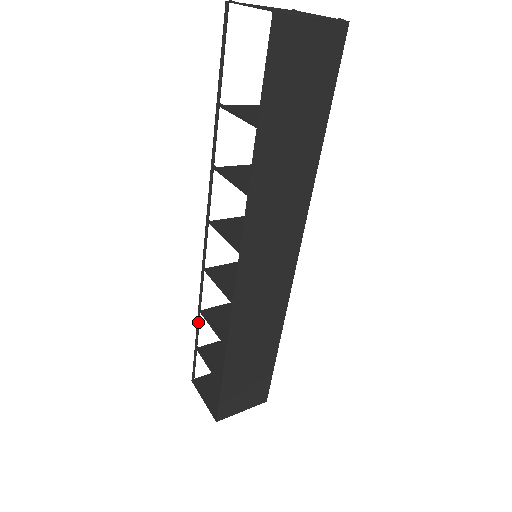
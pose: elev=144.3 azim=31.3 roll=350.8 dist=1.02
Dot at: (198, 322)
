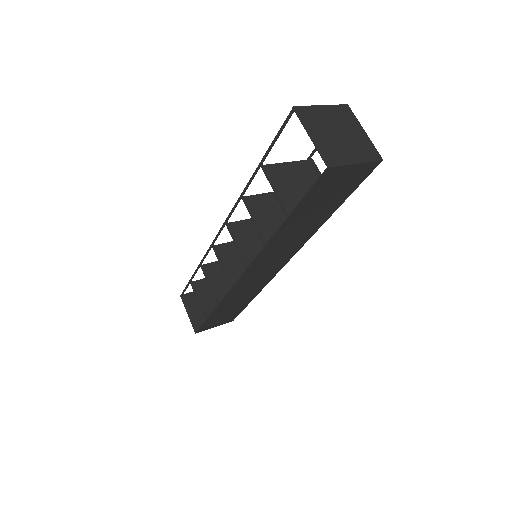
Dot at: (197, 270)
